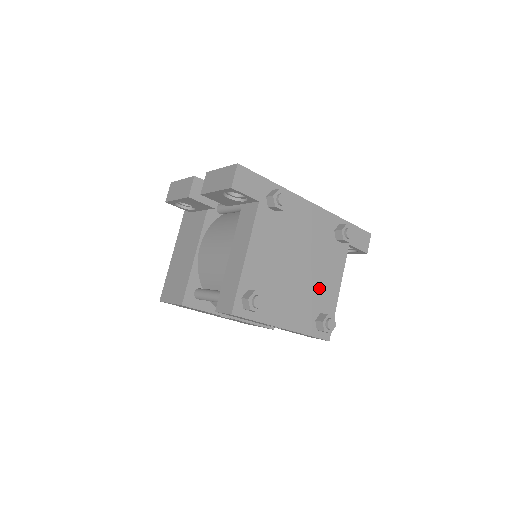
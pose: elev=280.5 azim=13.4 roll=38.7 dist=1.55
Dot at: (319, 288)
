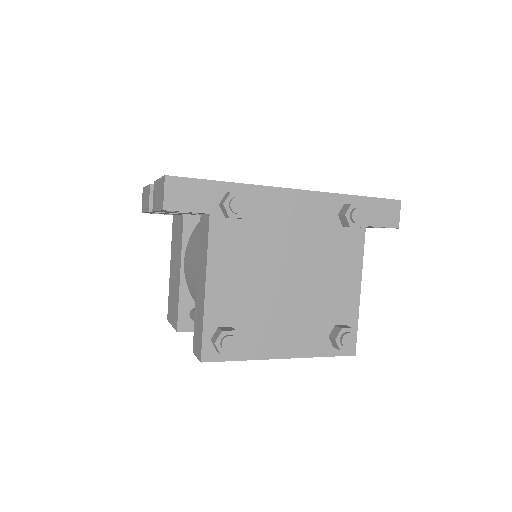
Dot at: (327, 295)
